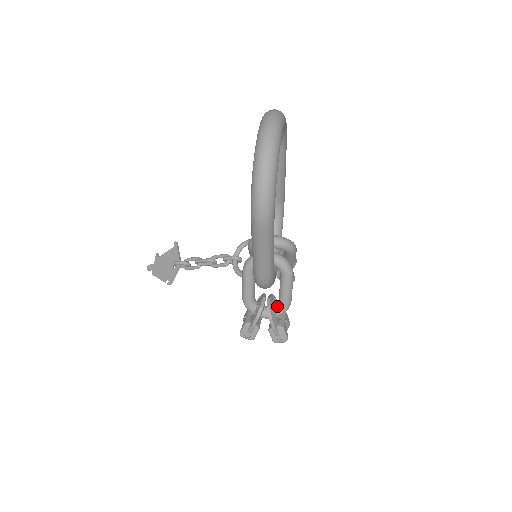
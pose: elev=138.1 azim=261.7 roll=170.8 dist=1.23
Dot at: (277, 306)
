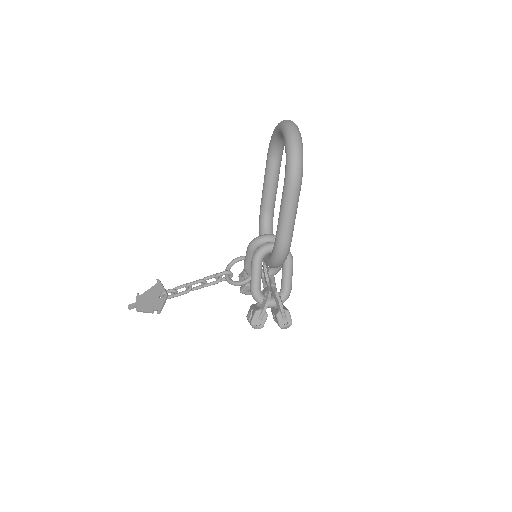
Dot at: (281, 293)
